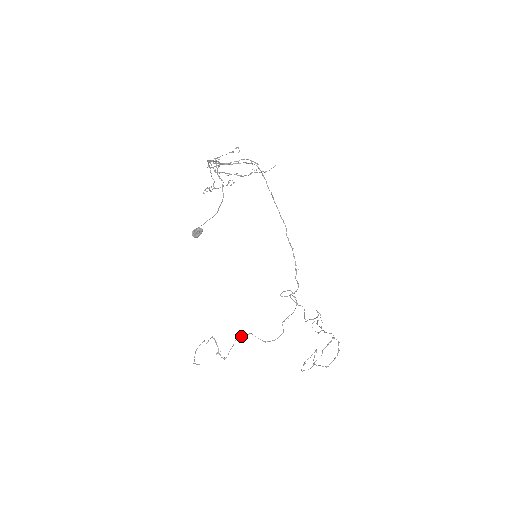
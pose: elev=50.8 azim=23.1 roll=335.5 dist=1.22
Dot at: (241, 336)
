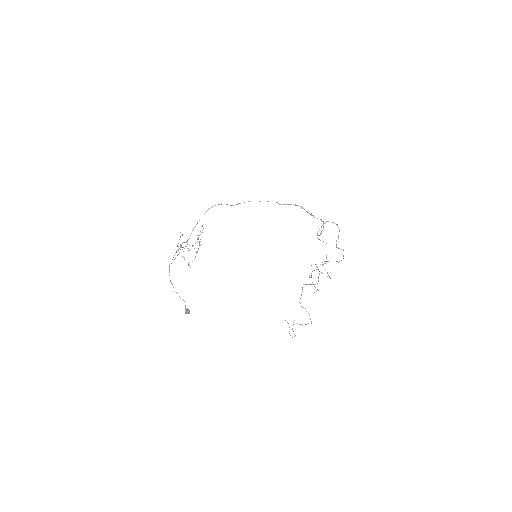
Dot at: occluded
